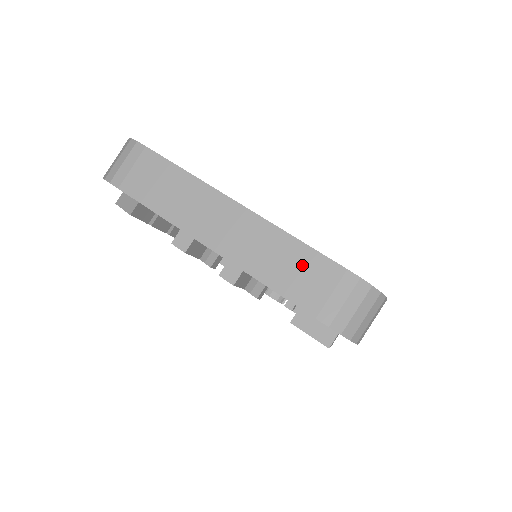
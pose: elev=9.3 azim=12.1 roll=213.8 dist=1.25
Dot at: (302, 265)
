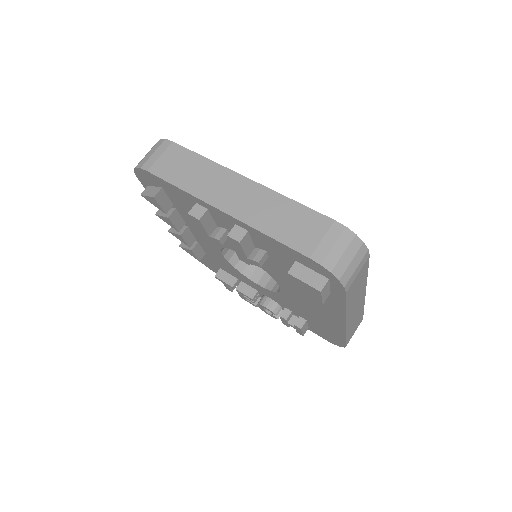
Dot at: (298, 219)
